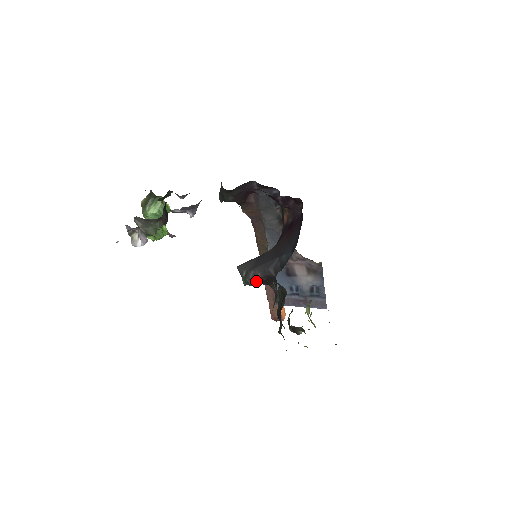
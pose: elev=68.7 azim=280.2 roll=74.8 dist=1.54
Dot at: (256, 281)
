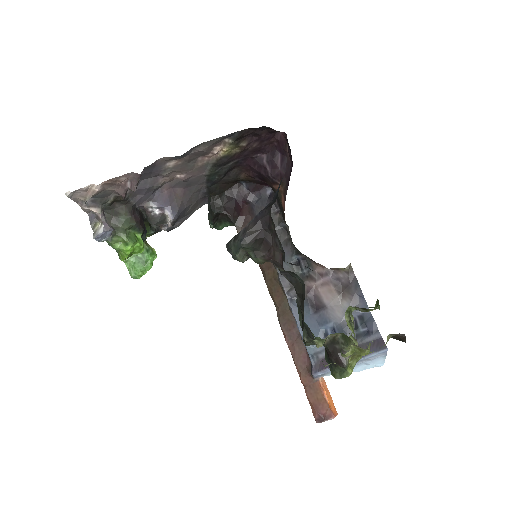
Dot at: (248, 237)
